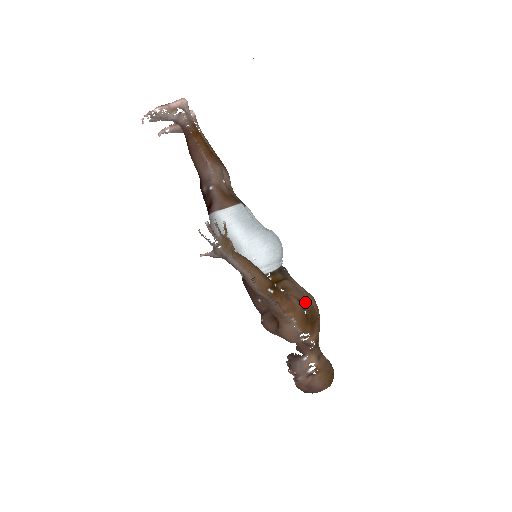
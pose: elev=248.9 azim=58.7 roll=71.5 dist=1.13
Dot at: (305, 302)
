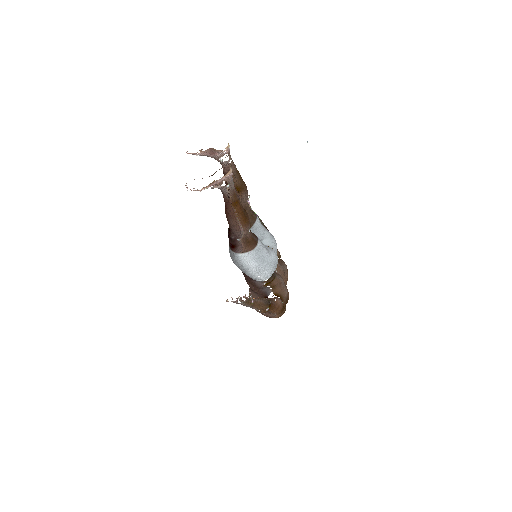
Dot at: (284, 296)
